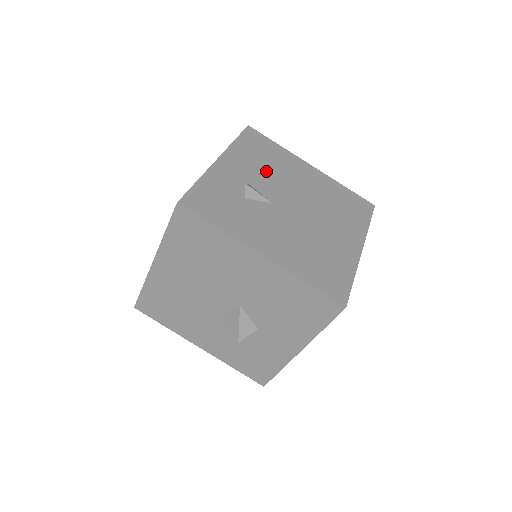
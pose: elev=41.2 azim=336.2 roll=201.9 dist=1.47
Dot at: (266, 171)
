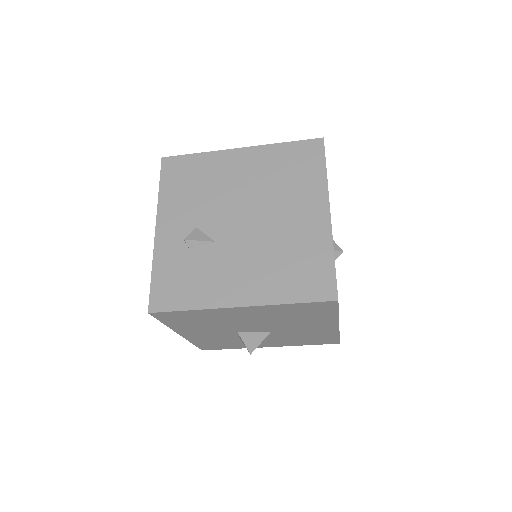
Dot at: occluded
